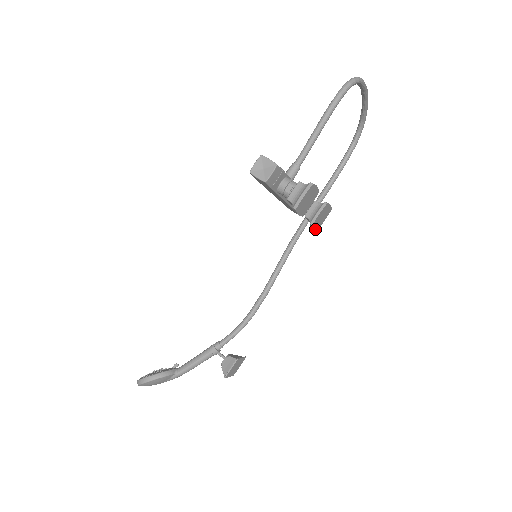
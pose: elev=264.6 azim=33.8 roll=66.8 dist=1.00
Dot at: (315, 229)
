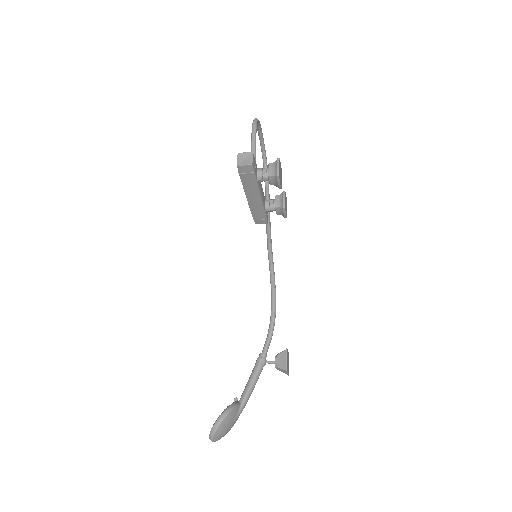
Dot at: (286, 215)
